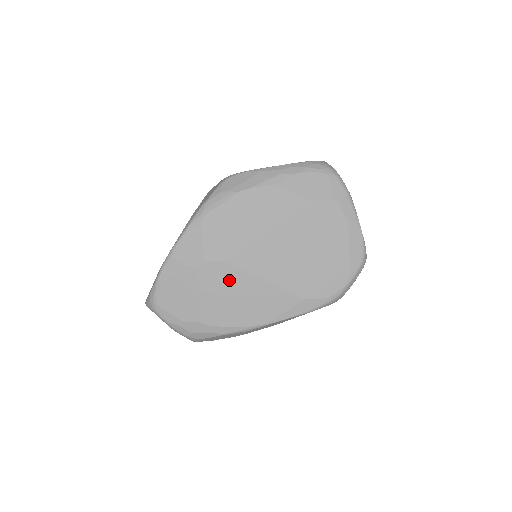
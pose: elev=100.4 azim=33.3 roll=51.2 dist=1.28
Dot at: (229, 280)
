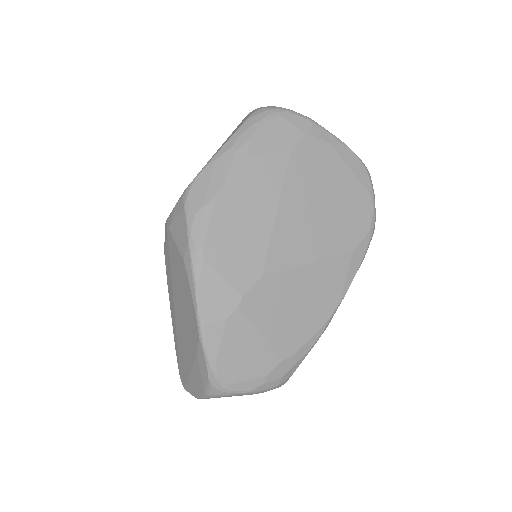
Dot at: (278, 293)
